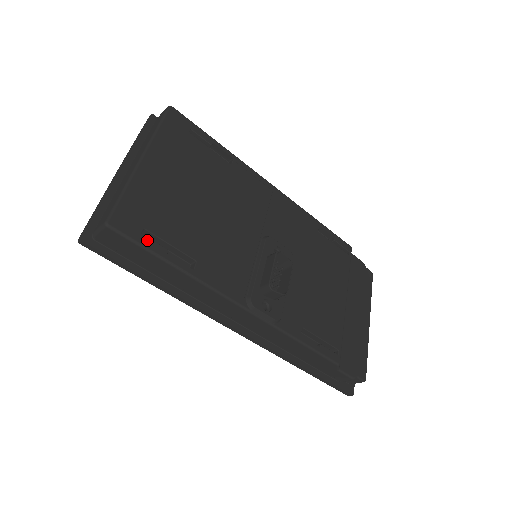
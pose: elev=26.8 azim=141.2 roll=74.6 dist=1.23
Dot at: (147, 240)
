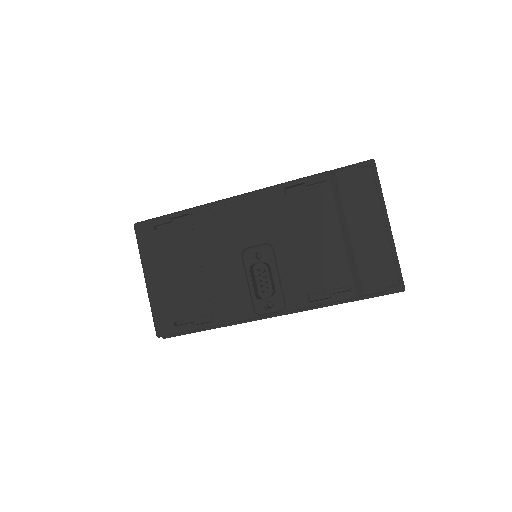
Dot at: (179, 328)
